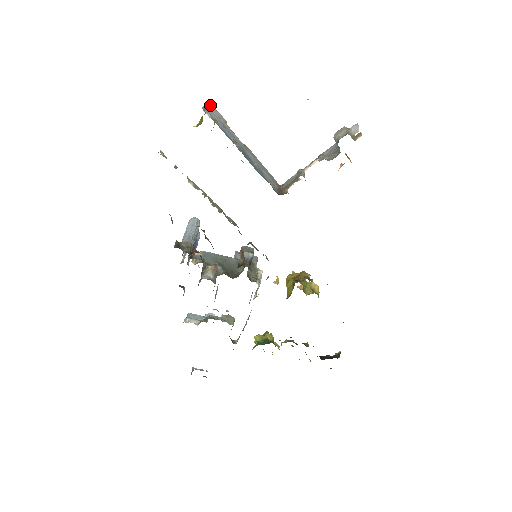
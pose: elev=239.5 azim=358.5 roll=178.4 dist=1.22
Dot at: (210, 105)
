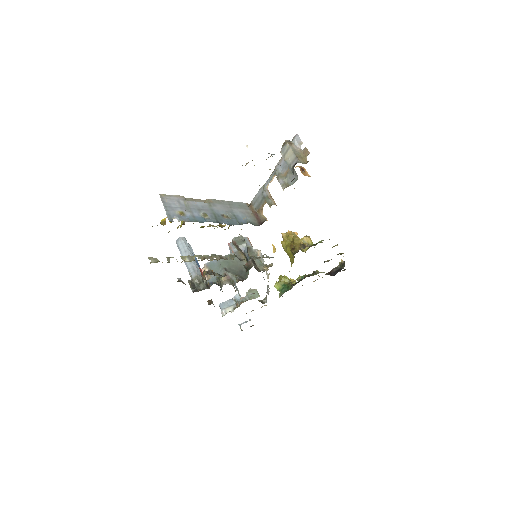
Dot at: (164, 198)
